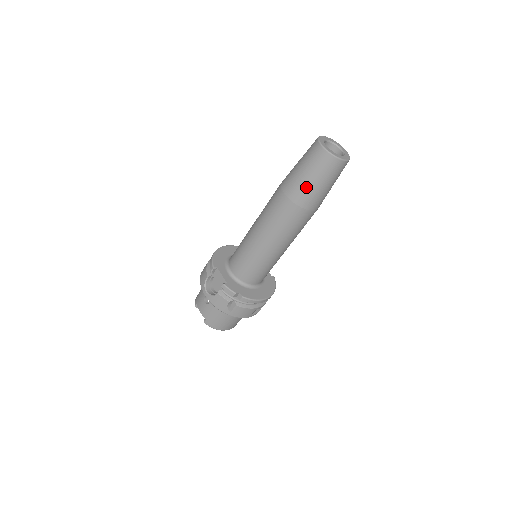
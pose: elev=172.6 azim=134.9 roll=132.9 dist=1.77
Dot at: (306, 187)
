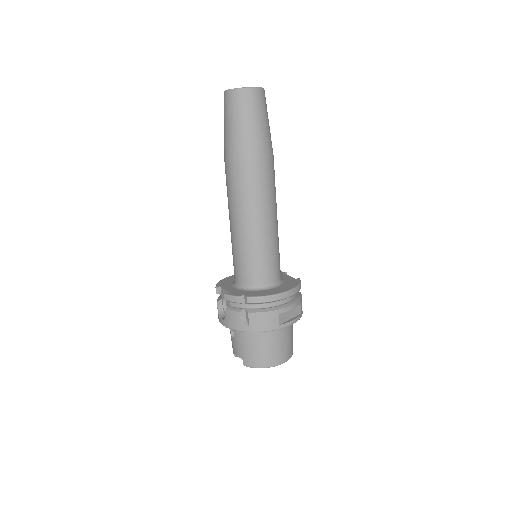
Dot at: (234, 136)
